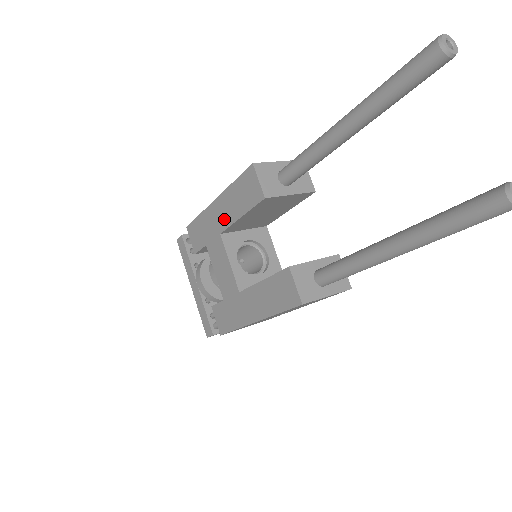
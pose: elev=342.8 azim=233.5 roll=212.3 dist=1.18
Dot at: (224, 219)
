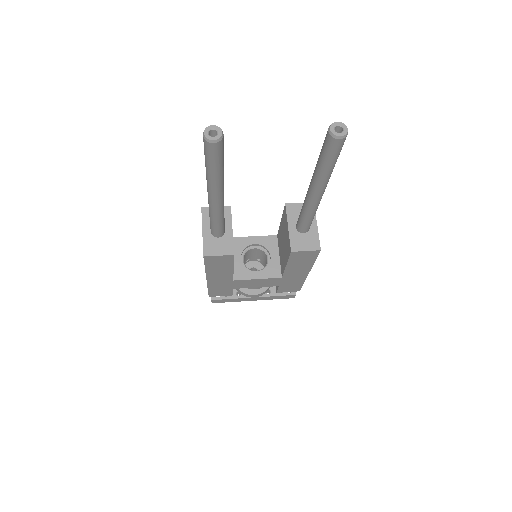
Dot at: (225, 277)
